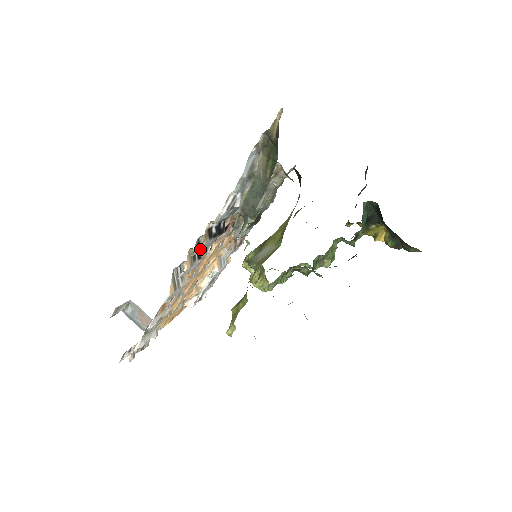
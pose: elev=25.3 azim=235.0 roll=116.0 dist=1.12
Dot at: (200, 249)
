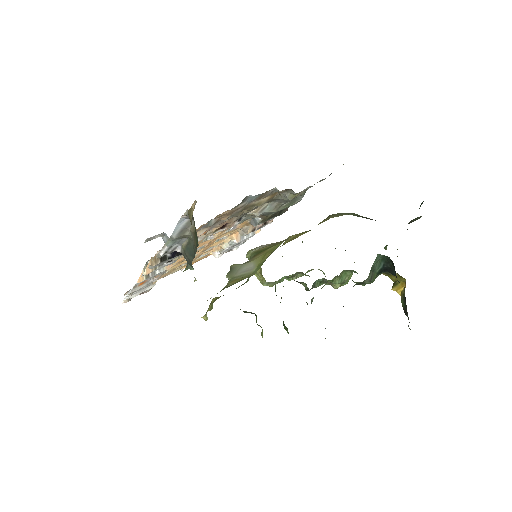
Dot at: (152, 267)
